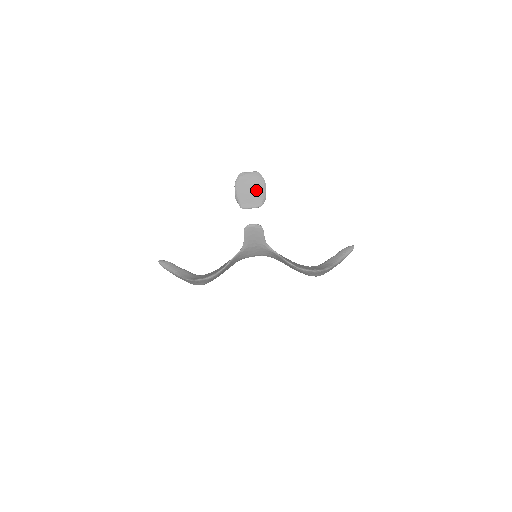
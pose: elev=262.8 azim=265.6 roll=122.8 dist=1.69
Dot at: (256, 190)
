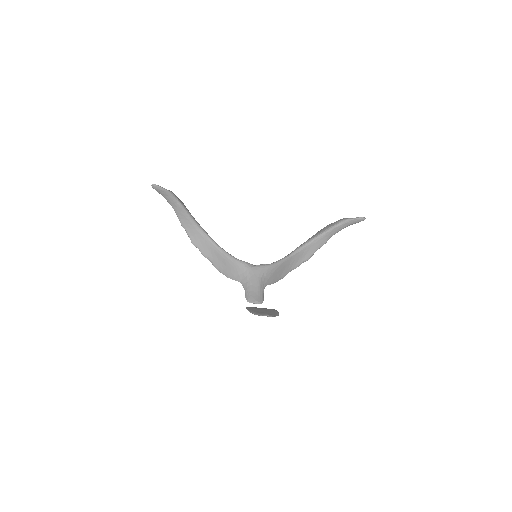
Dot at: occluded
